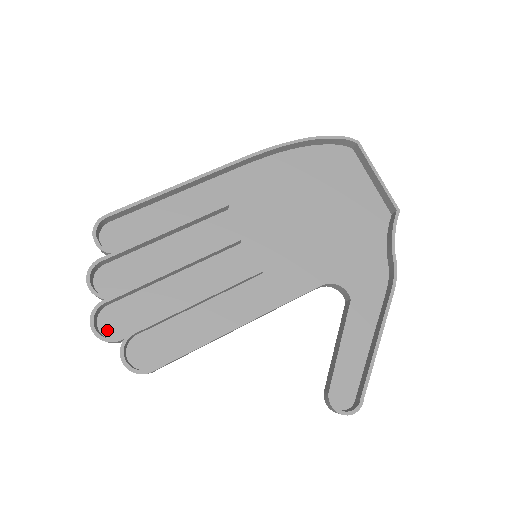
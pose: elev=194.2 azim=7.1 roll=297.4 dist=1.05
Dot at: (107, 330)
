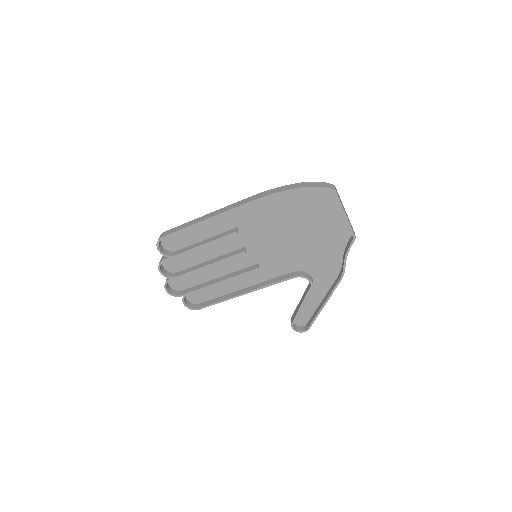
Dot at: (174, 287)
